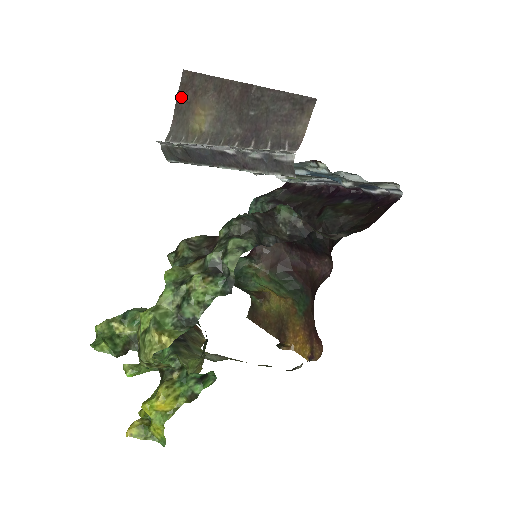
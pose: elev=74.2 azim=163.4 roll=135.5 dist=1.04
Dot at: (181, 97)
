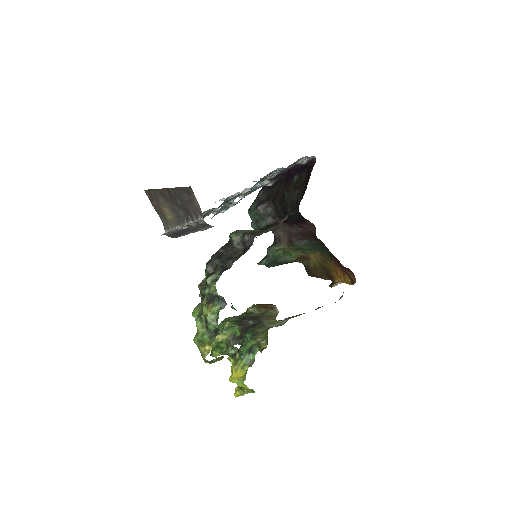
Dot at: (153, 205)
